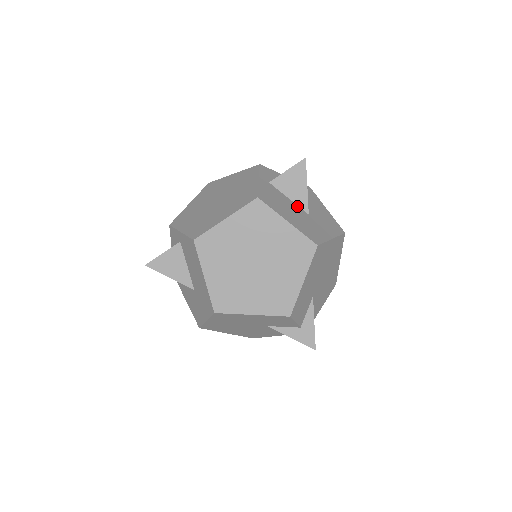
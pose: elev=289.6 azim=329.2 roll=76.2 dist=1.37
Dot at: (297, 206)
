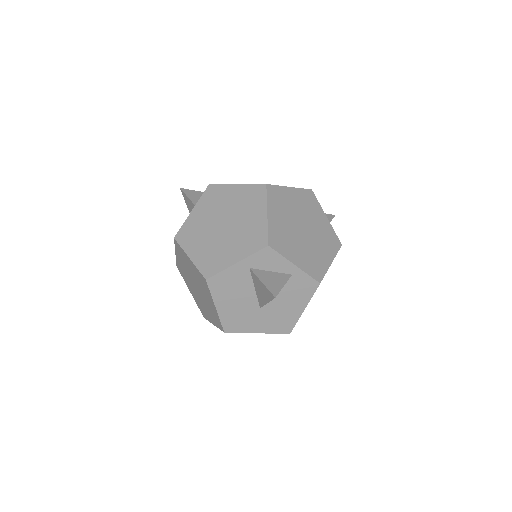
Dot at: (255, 298)
